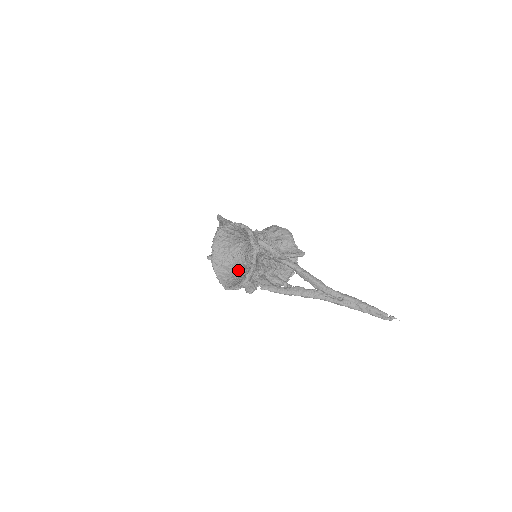
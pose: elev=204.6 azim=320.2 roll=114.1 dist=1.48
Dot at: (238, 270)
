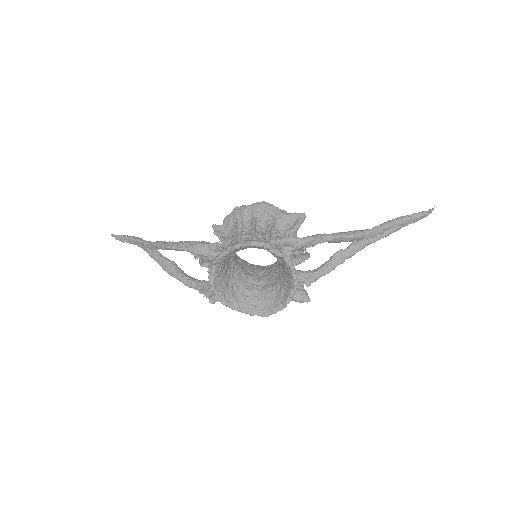
Dot at: (252, 286)
